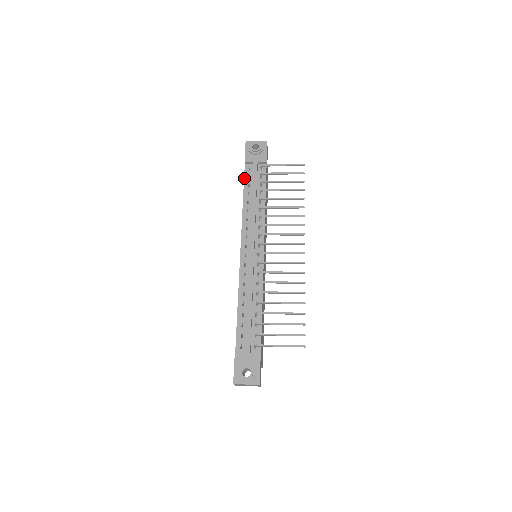
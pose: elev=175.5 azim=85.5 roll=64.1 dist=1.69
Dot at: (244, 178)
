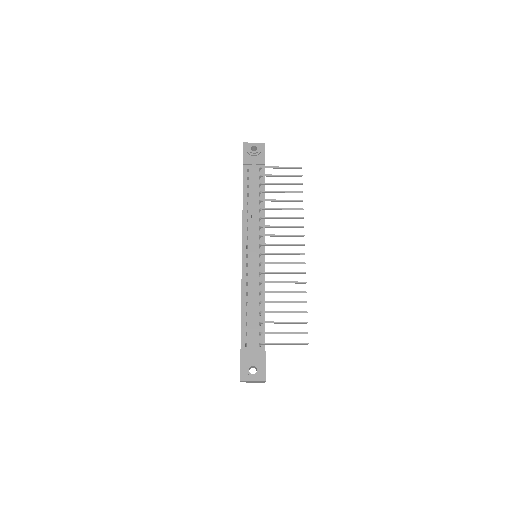
Dot at: (243, 179)
